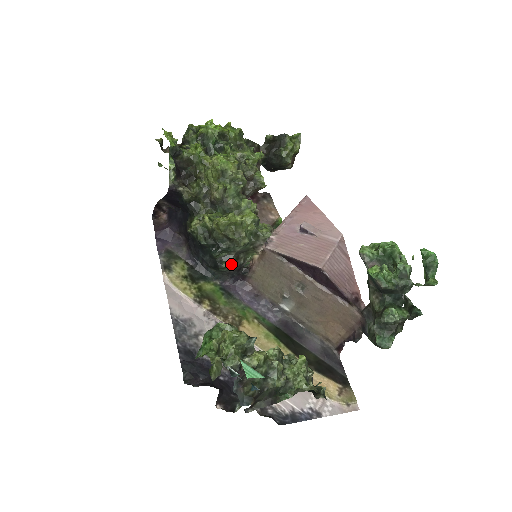
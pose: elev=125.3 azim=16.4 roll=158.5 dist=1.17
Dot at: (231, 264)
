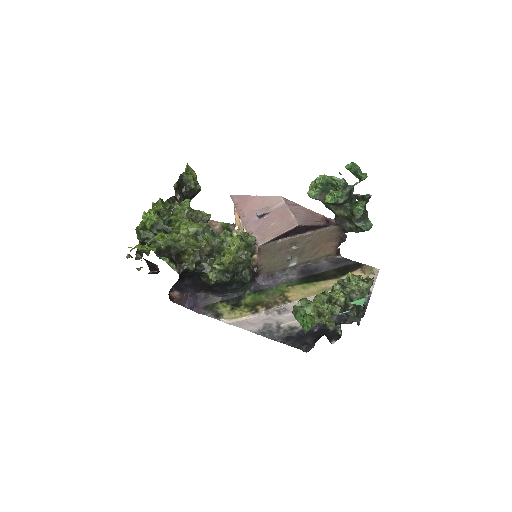
Dot at: (249, 274)
